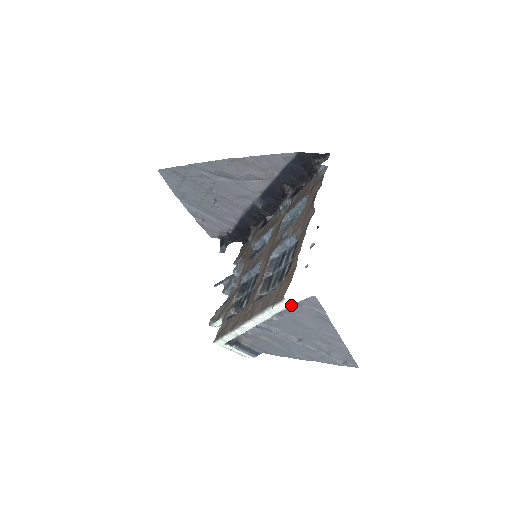
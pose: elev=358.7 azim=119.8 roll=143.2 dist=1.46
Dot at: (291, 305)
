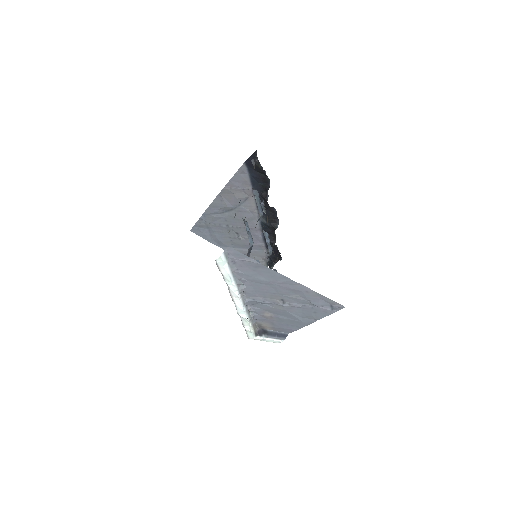
Dot at: (227, 264)
